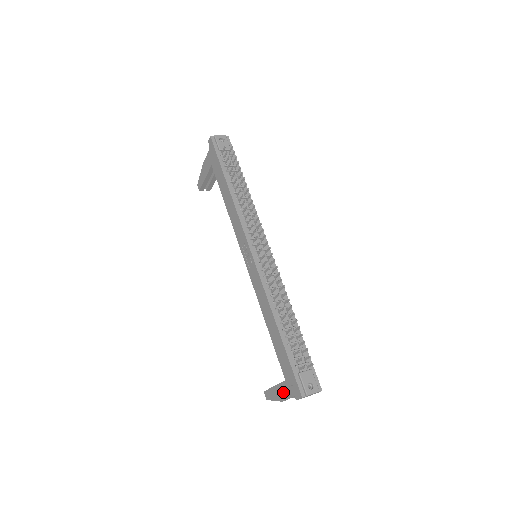
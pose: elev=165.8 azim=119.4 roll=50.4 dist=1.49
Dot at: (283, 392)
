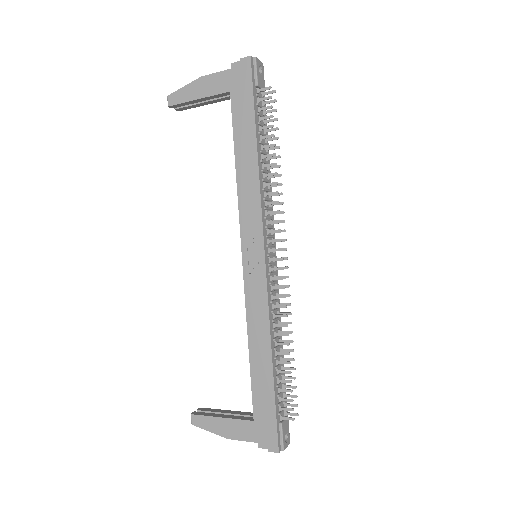
Dot at: (236, 430)
